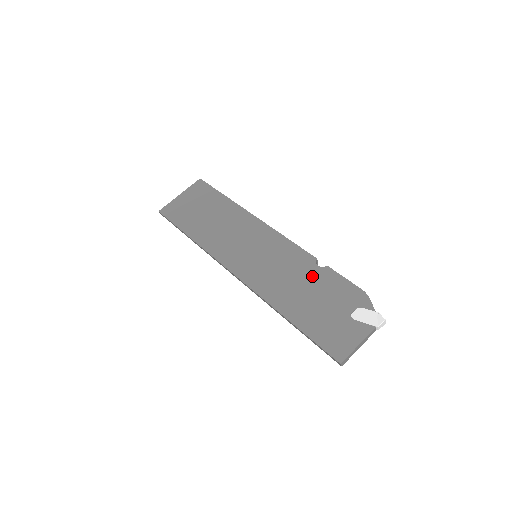
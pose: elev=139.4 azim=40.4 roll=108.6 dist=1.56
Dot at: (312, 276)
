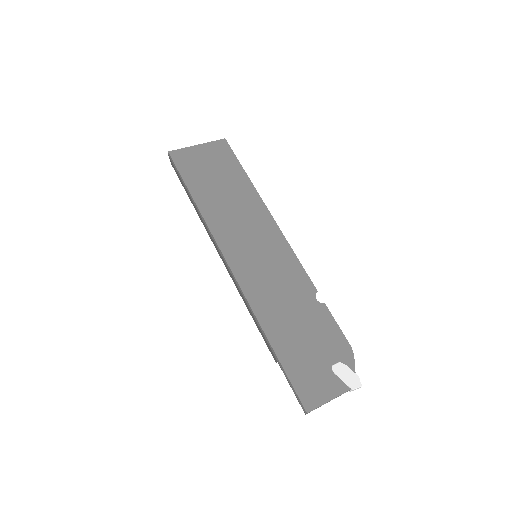
Dot at: (308, 308)
